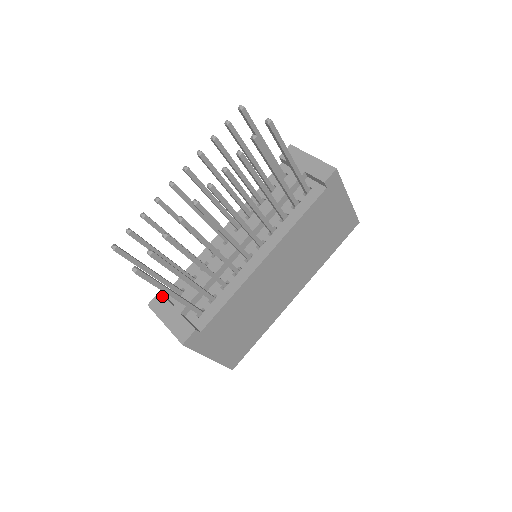
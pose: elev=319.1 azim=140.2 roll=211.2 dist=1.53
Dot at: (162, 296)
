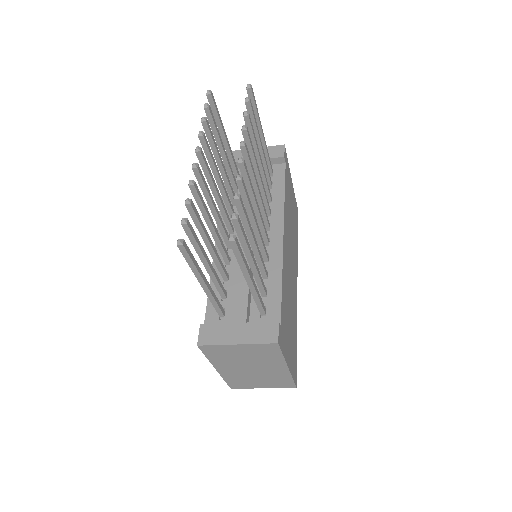
Dot at: (208, 325)
